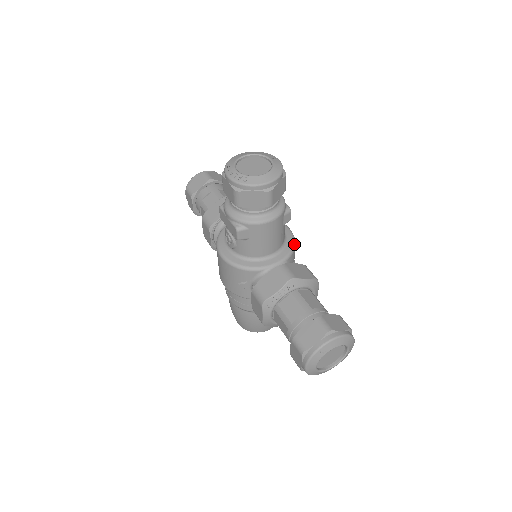
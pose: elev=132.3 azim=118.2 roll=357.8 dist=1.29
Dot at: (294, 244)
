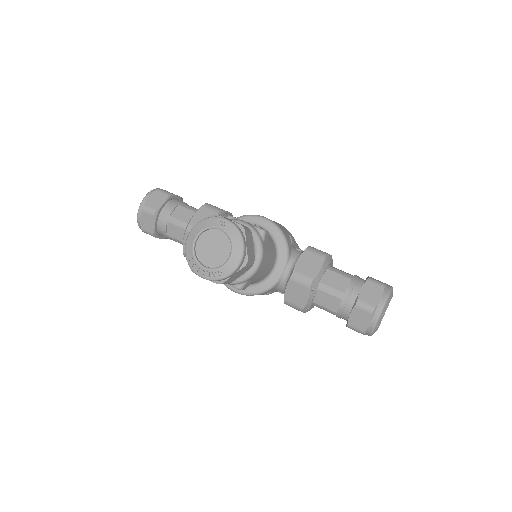
Dot at: (282, 234)
